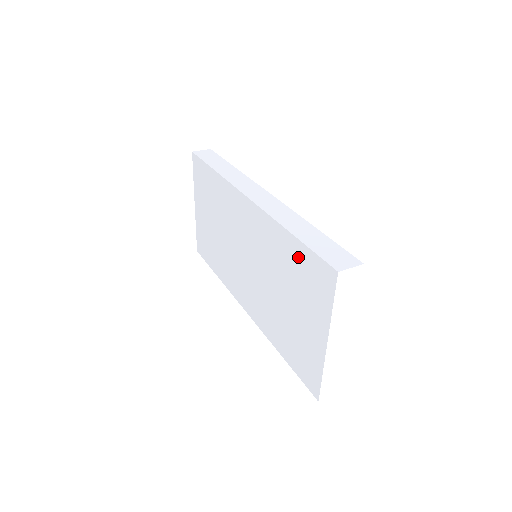
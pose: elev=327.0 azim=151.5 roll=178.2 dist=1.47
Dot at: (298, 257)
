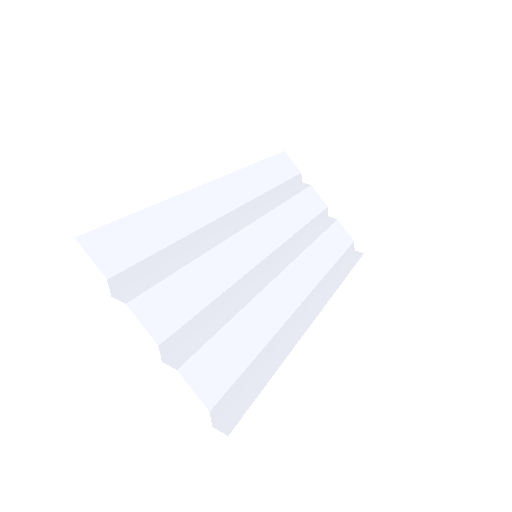
Dot at: occluded
